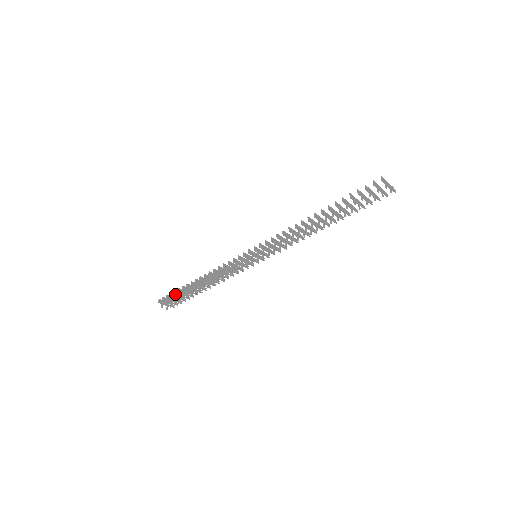
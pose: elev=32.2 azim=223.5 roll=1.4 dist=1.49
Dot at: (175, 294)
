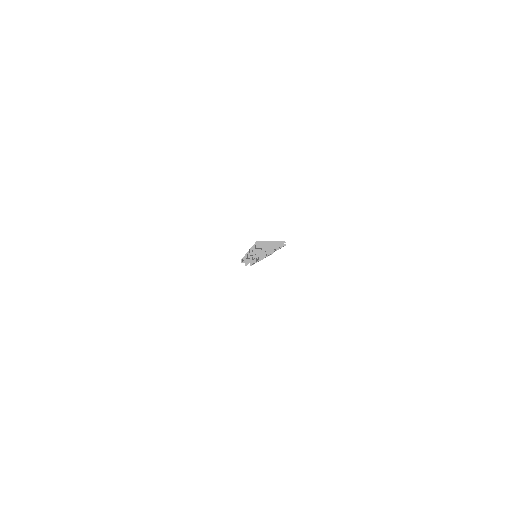
Dot at: occluded
